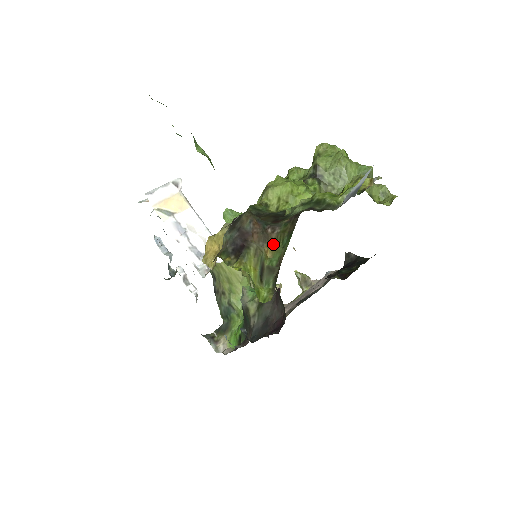
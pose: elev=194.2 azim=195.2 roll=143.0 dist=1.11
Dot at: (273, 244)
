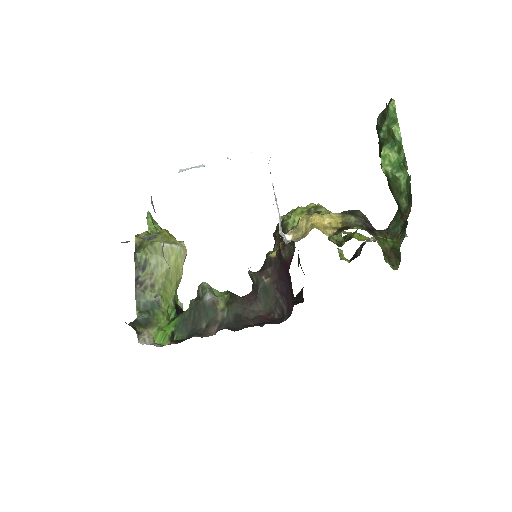
Dot at: (376, 239)
